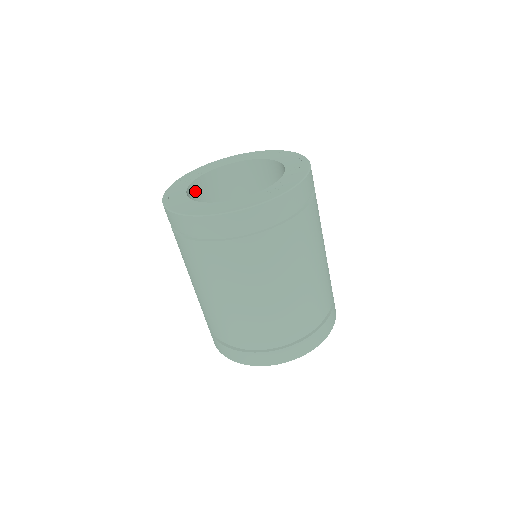
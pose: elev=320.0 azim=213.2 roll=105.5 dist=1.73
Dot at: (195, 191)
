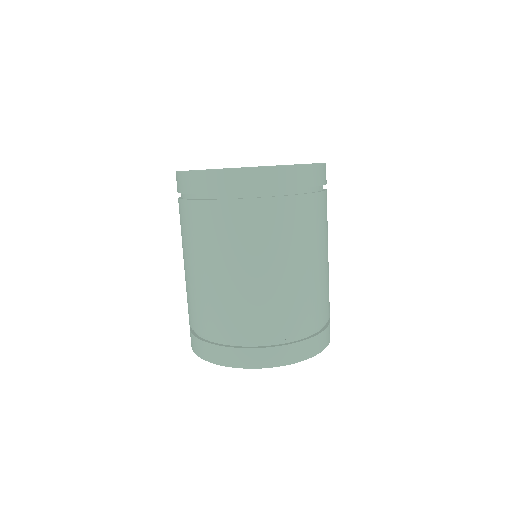
Dot at: occluded
